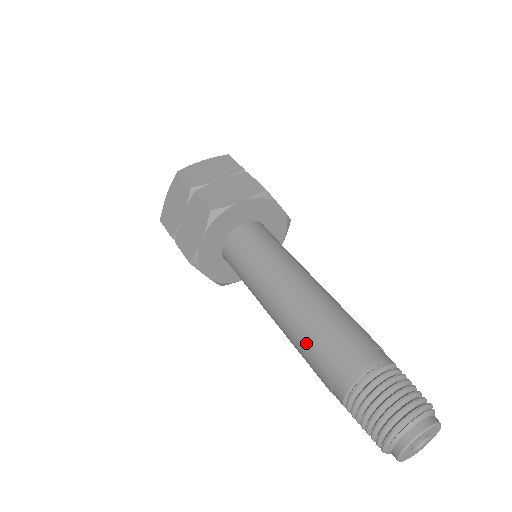
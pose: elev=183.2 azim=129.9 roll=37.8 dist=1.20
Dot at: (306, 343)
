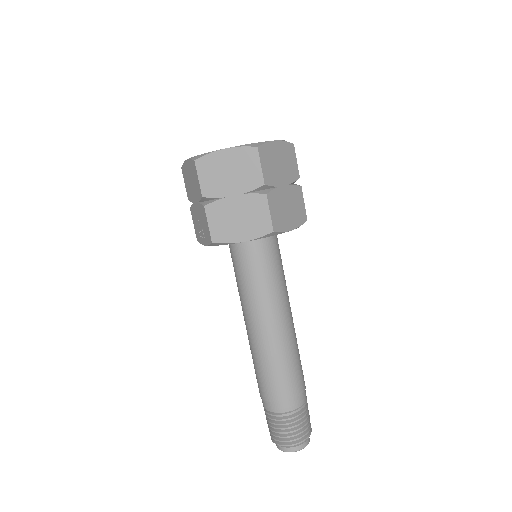
Dot at: (273, 370)
